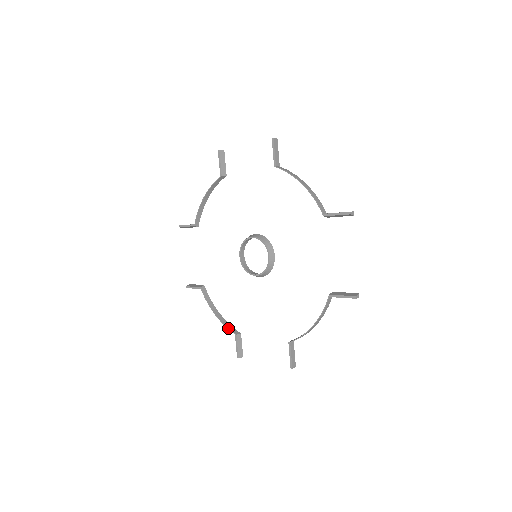
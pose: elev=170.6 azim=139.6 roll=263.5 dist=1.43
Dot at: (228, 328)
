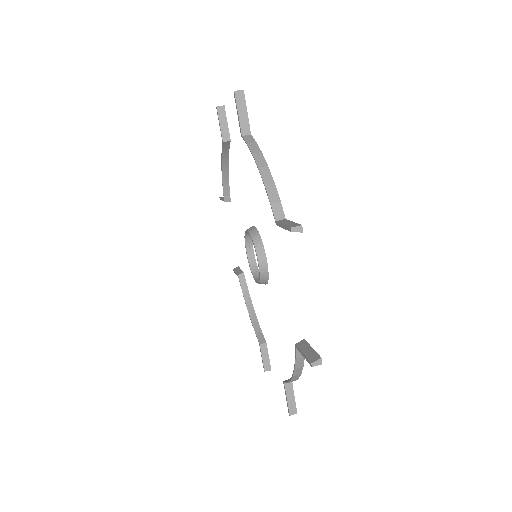
Dot at: (255, 332)
